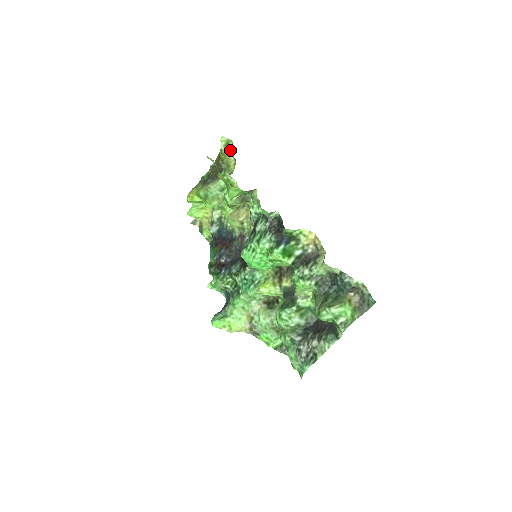
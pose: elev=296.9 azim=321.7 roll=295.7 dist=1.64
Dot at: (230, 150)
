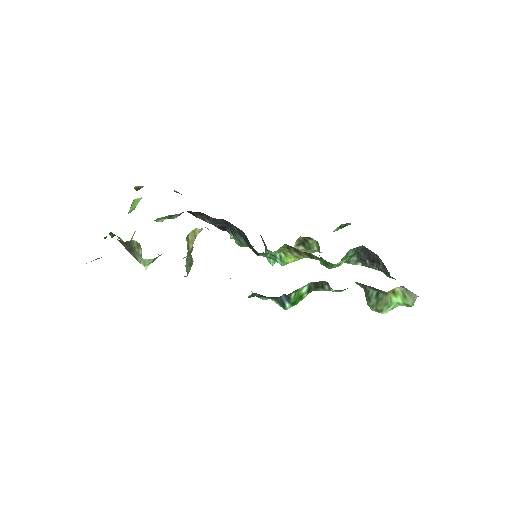
Dot at: occluded
